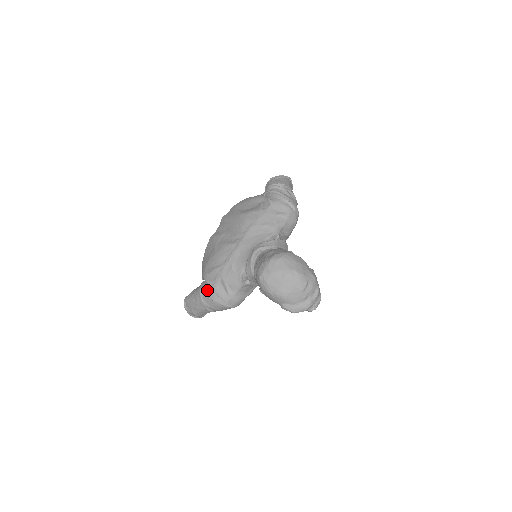
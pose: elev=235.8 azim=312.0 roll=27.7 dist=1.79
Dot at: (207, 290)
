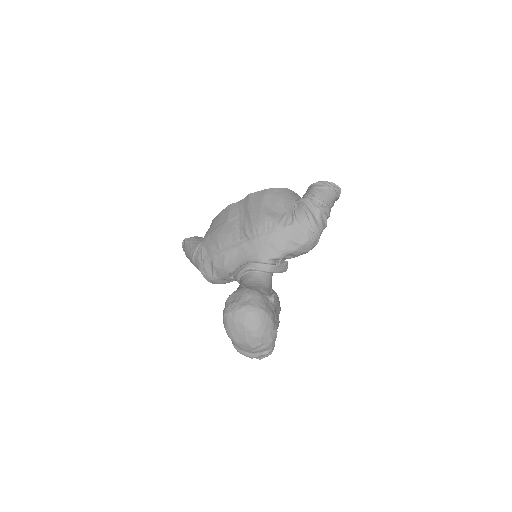
Dot at: (199, 258)
